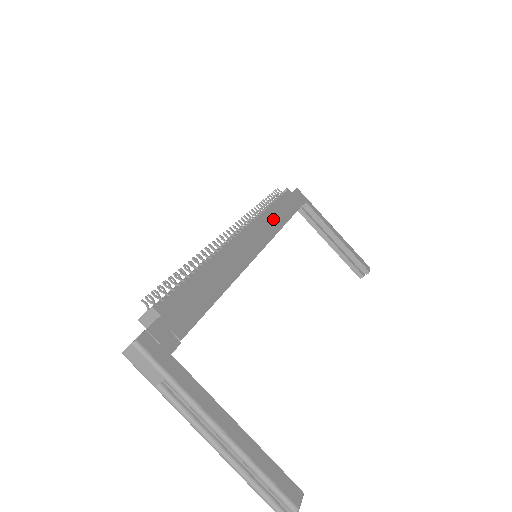
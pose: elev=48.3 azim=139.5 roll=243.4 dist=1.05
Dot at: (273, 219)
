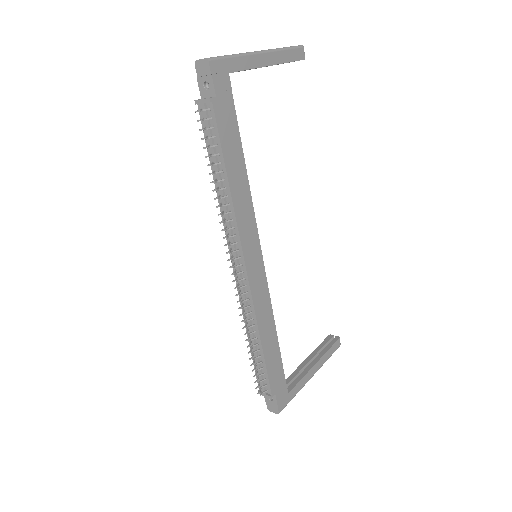
Dot at: (242, 199)
